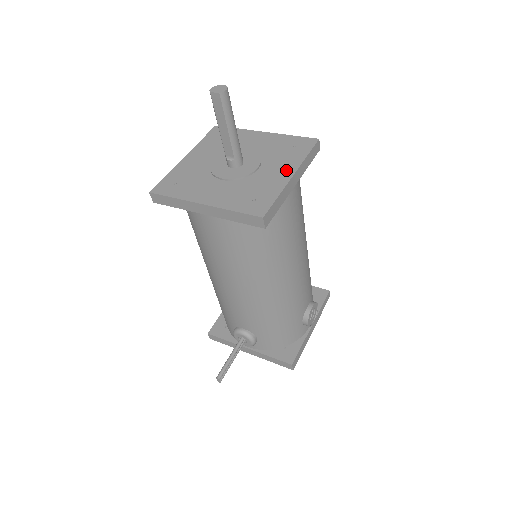
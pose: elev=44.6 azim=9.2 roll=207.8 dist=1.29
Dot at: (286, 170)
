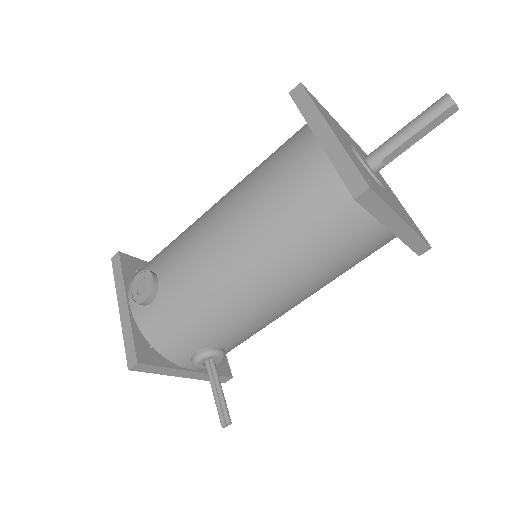
Dot at: occluded
